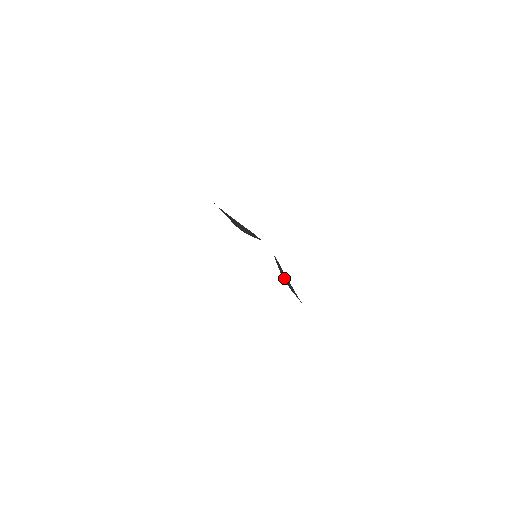
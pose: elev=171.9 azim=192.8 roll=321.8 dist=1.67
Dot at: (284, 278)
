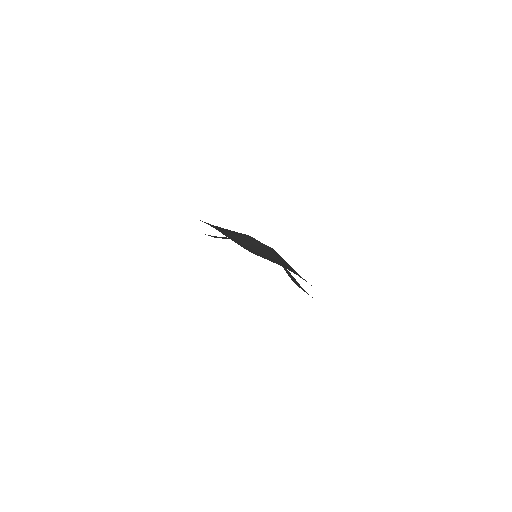
Dot at: (260, 253)
